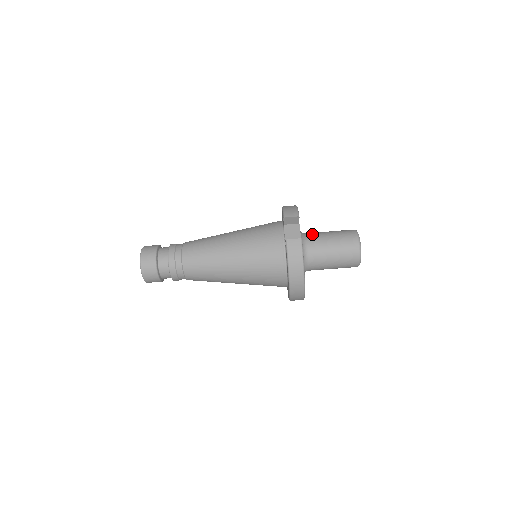
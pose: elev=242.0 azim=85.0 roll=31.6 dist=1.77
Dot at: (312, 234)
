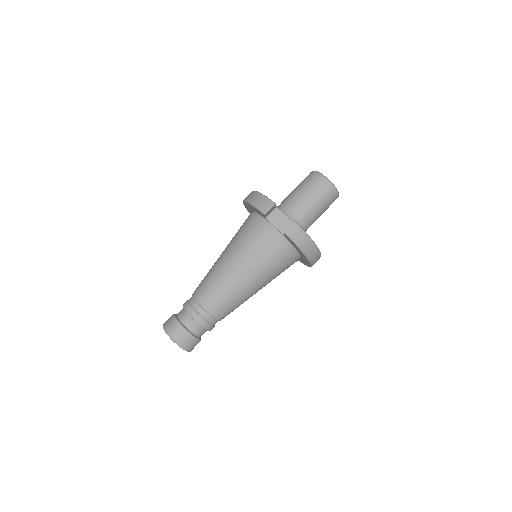
Dot at: (287, 204)
